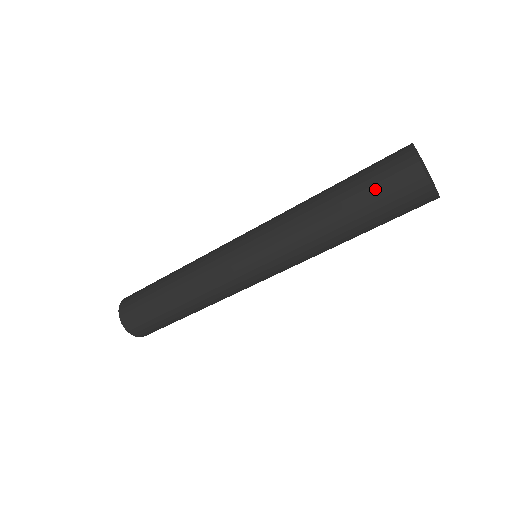
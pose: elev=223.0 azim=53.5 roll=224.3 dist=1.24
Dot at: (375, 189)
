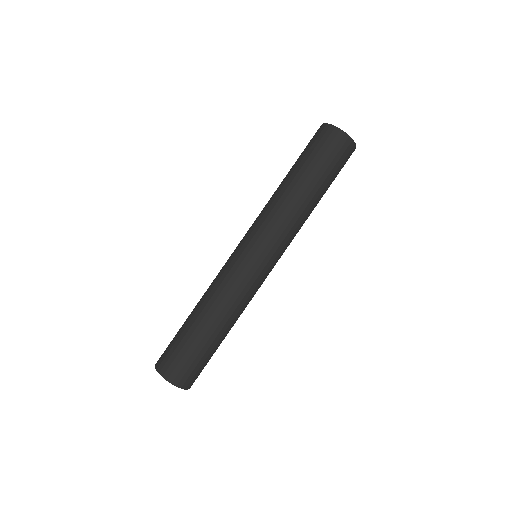
Dot at: (303, 151)
